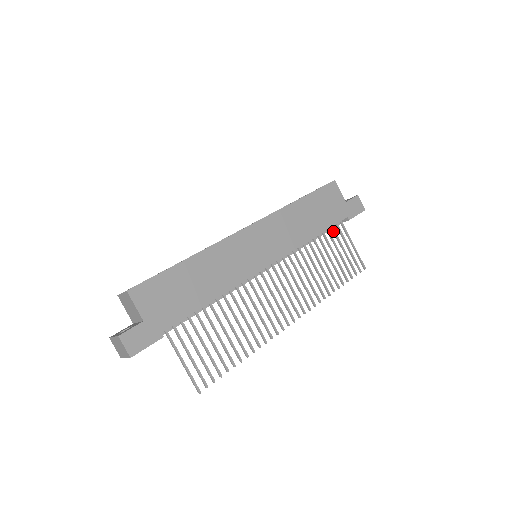
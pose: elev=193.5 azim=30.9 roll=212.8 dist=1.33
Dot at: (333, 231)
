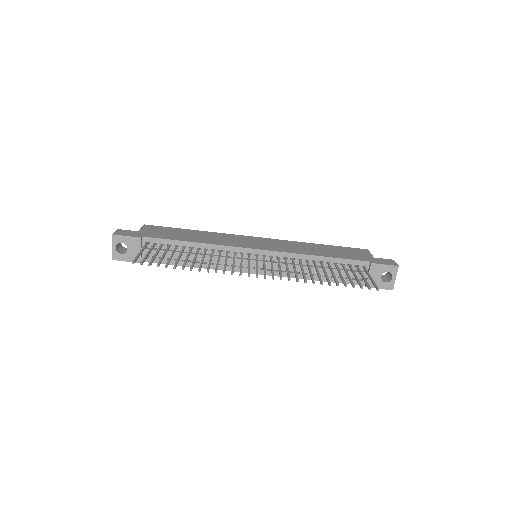
Dot at: (349, 267)
